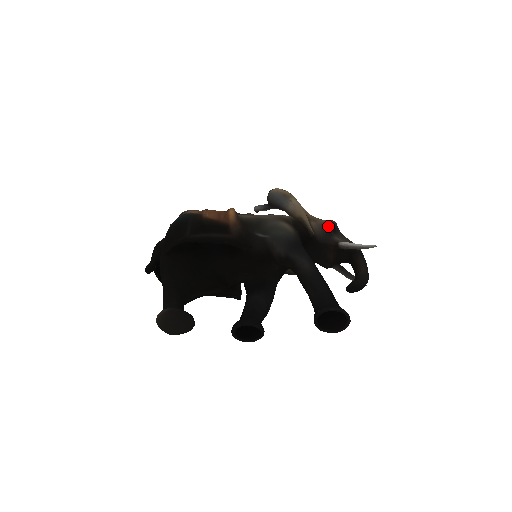
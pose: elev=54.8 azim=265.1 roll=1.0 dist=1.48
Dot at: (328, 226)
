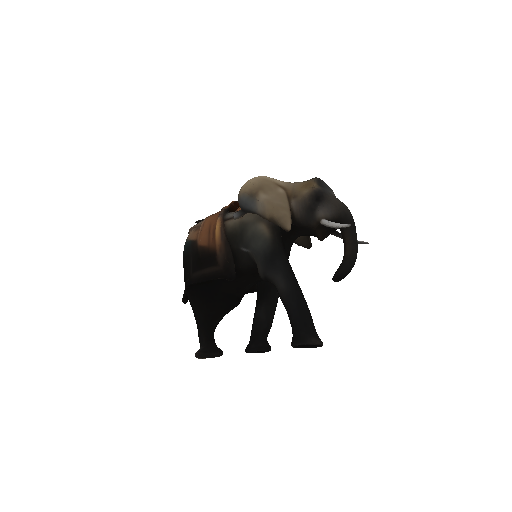
Dot at: (308, 199)
